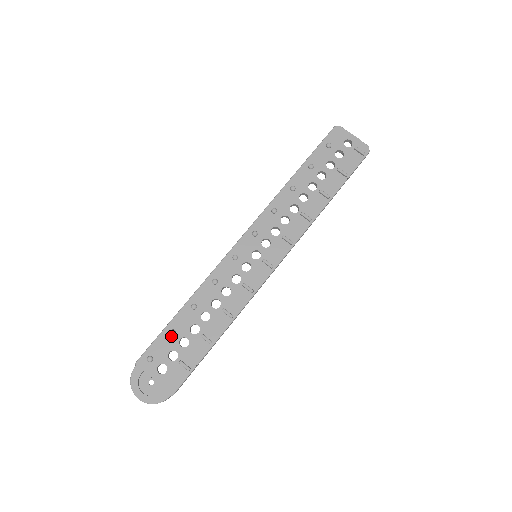
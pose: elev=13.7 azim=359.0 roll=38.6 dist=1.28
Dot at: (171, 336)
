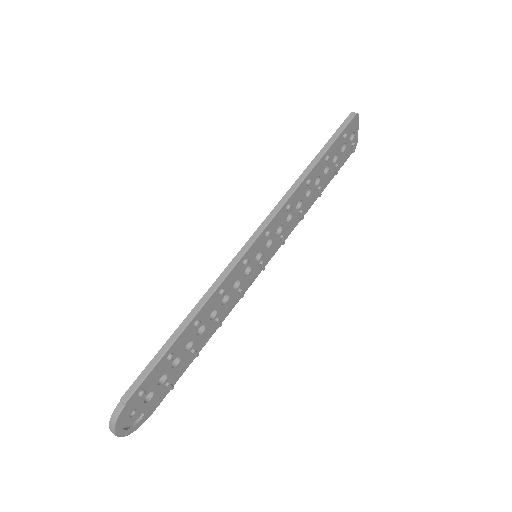
Dot at: (167, 361)
